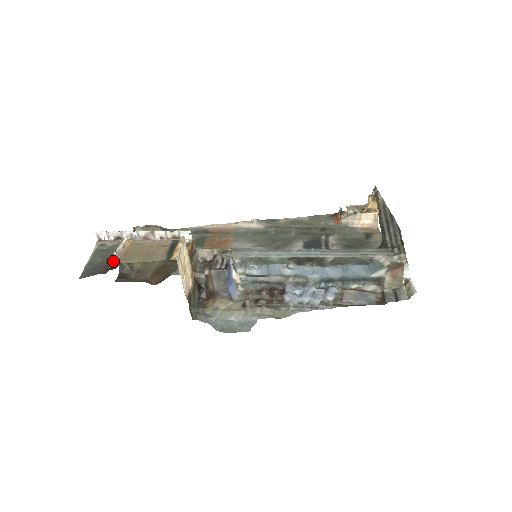
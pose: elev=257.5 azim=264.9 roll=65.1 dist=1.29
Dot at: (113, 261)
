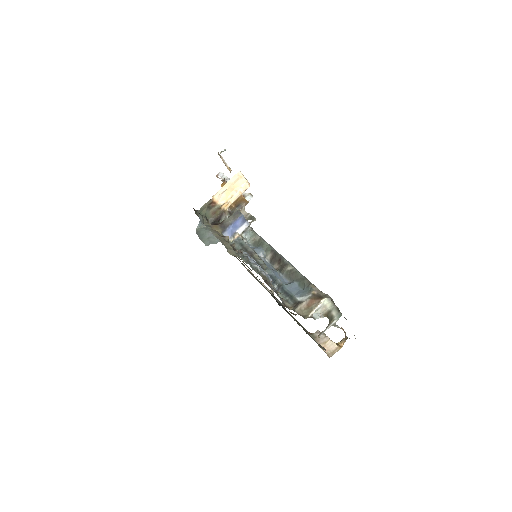
Dot at: (218, 152)
